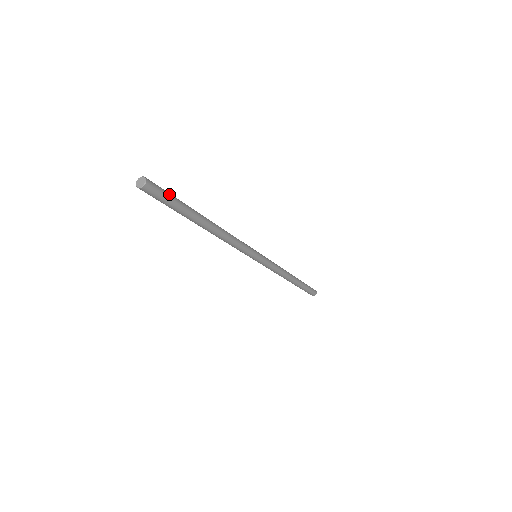
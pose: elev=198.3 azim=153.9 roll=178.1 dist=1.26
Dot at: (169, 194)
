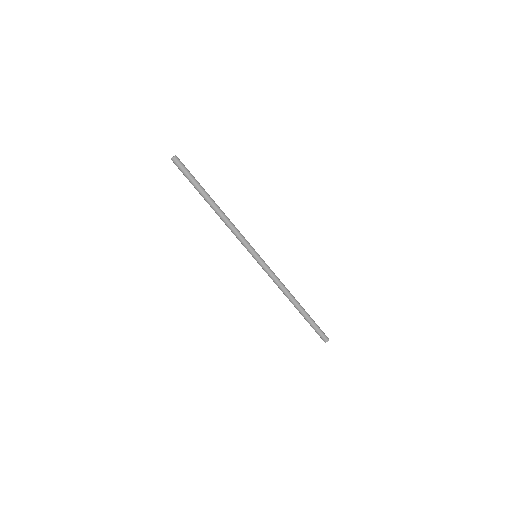
Dot at: (188, 171)
